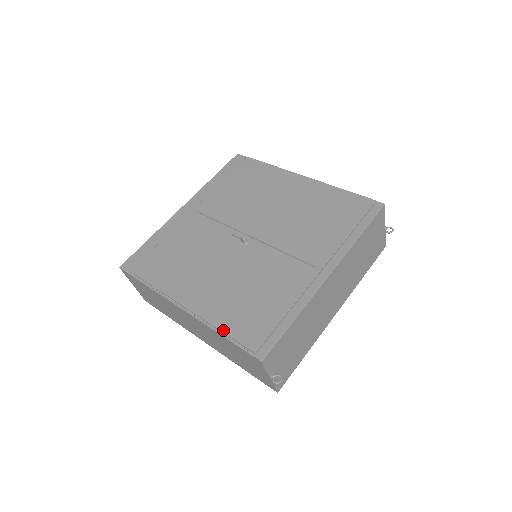
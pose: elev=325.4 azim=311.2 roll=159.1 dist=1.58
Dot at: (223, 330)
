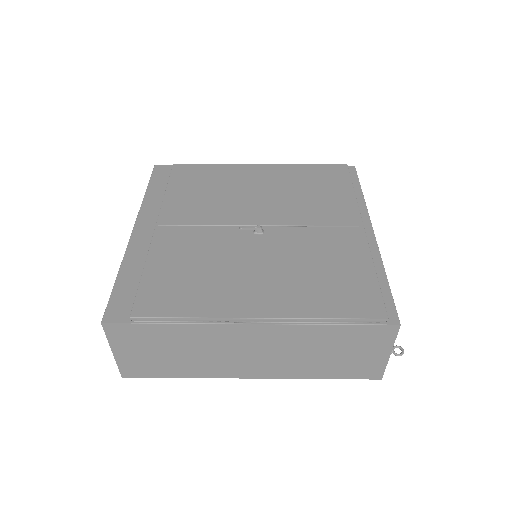
Dot at: (331, 317)
